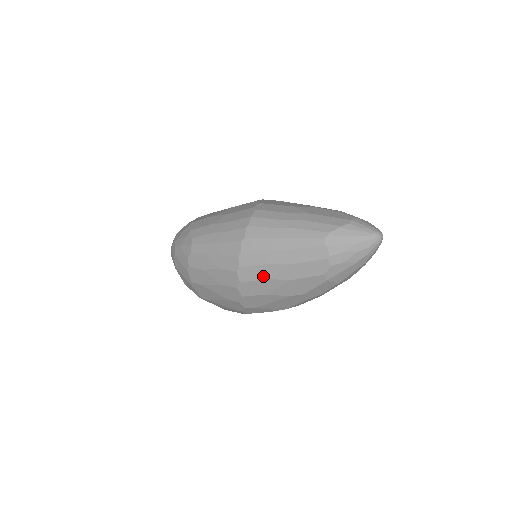
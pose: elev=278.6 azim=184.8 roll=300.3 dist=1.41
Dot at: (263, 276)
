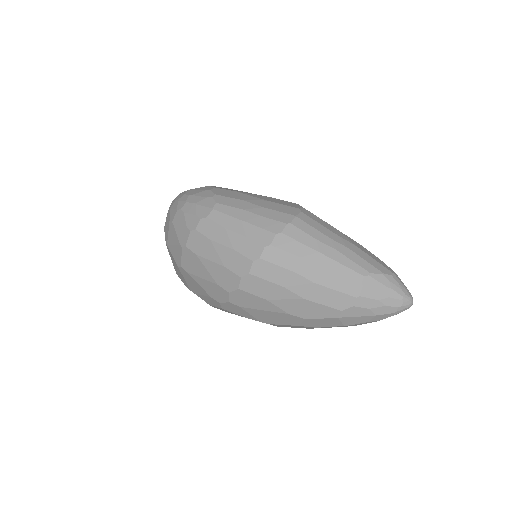
Dot at: (278, 280)
